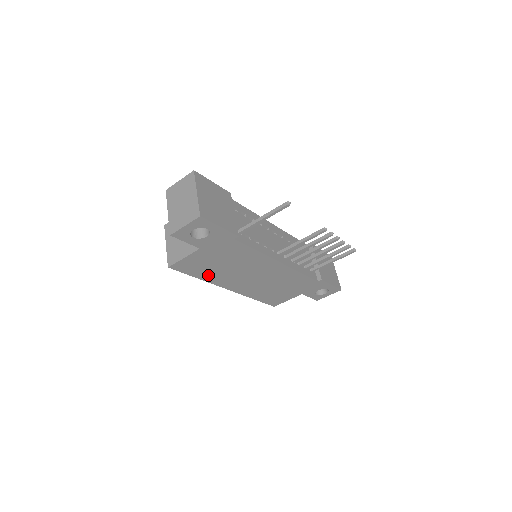
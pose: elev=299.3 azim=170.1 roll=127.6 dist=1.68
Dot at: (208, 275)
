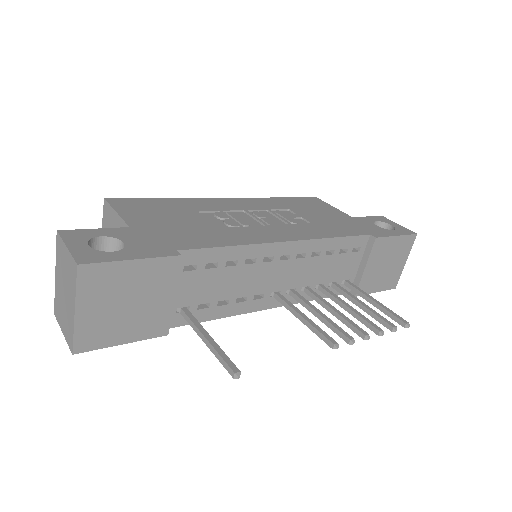
Dot at: occluded
